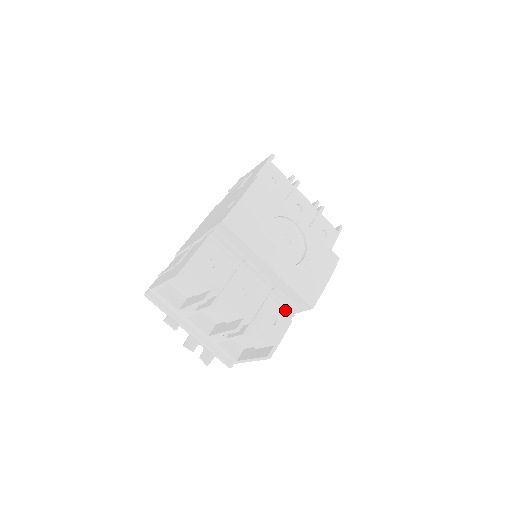
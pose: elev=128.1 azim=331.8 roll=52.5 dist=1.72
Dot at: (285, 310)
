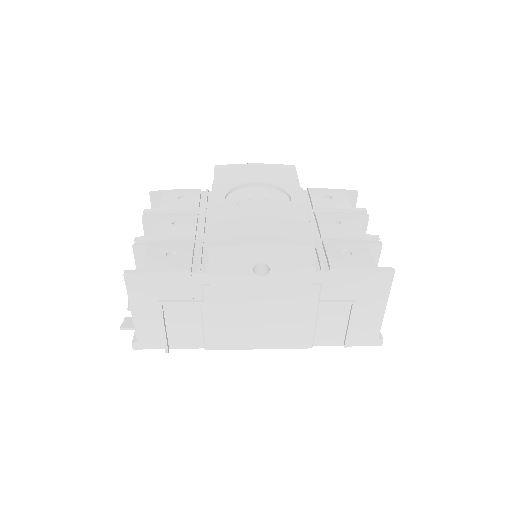
Dot at: (199, 262)
